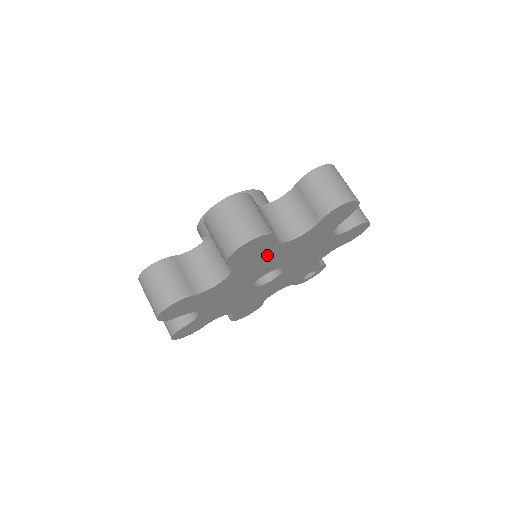
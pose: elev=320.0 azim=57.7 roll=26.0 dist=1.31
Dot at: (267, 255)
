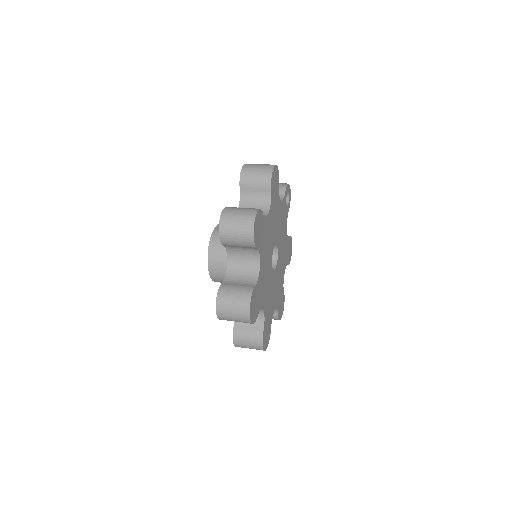
Dot at: (261, 282)
